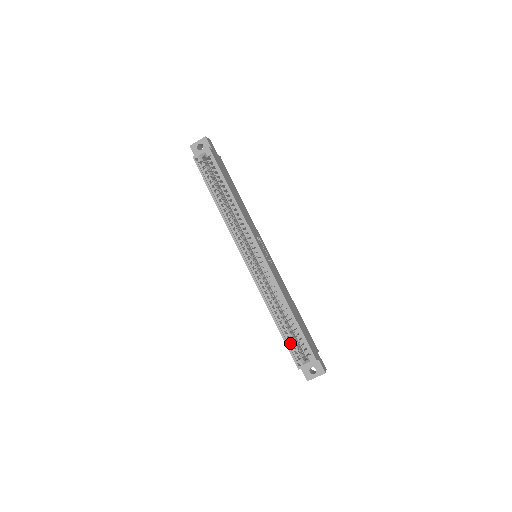
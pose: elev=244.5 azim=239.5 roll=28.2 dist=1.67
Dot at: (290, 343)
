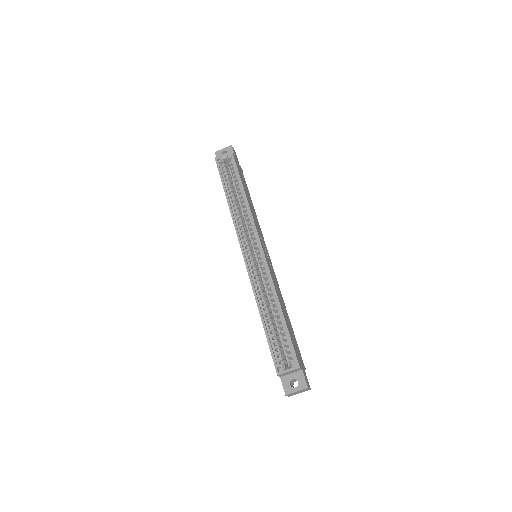
Dot at: (273, 345)
